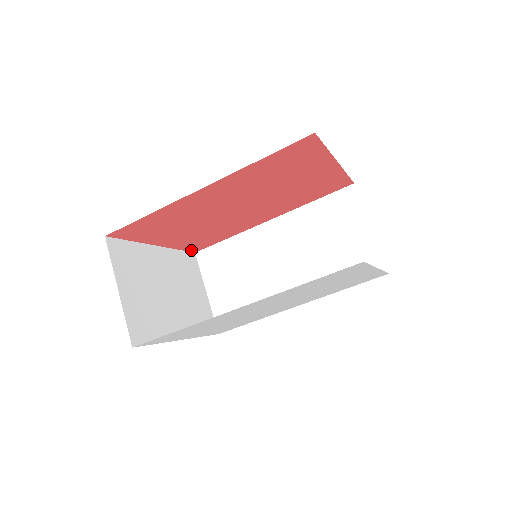
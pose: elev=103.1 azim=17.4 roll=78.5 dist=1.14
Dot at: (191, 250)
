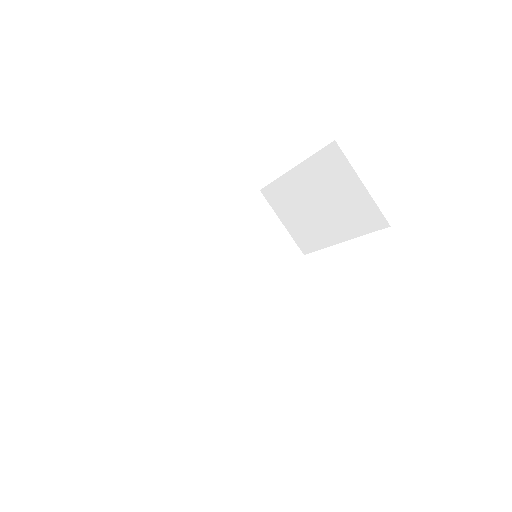
Dot at: occluded
